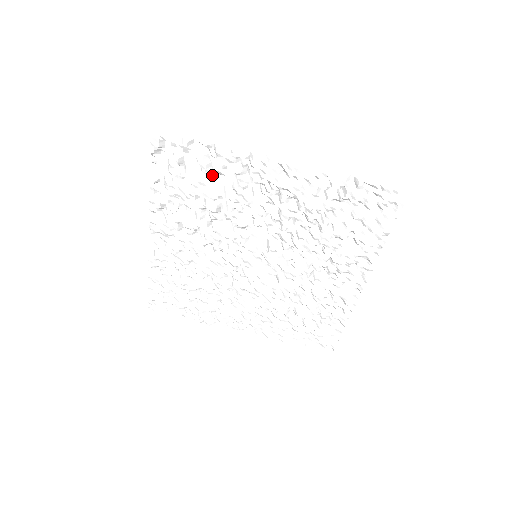
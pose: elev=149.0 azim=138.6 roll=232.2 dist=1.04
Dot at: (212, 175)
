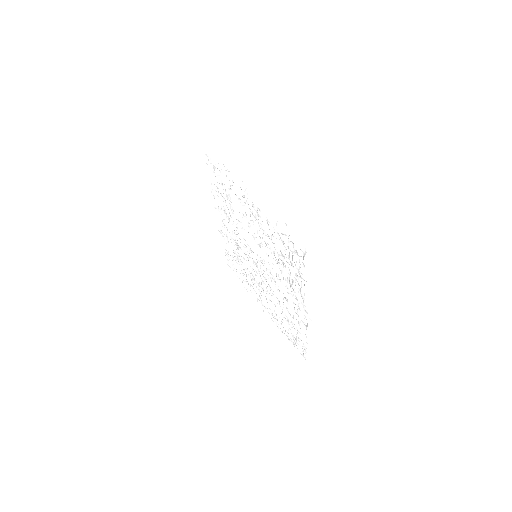
Dot at: (230, 189)
